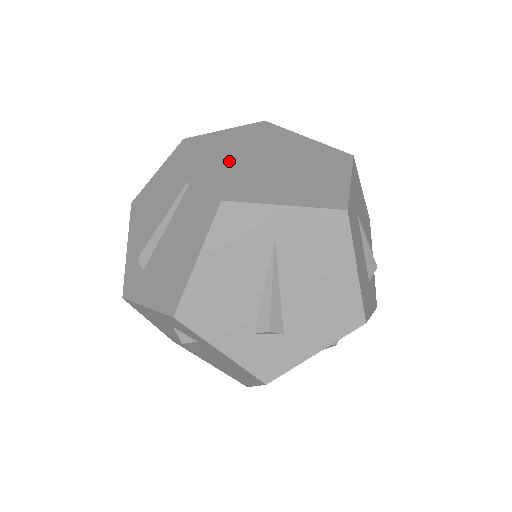
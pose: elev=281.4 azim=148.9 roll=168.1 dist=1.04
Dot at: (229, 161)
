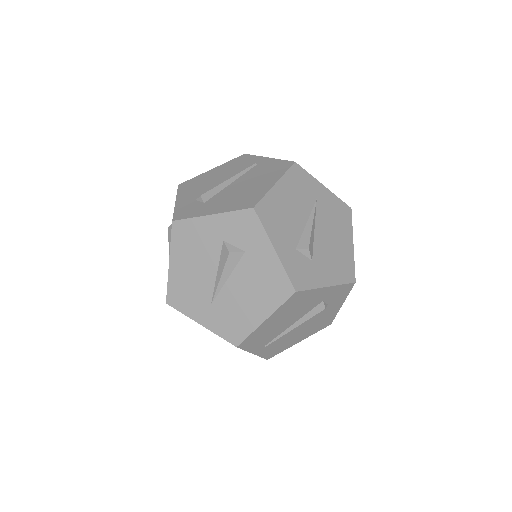
Dot at: occluded
